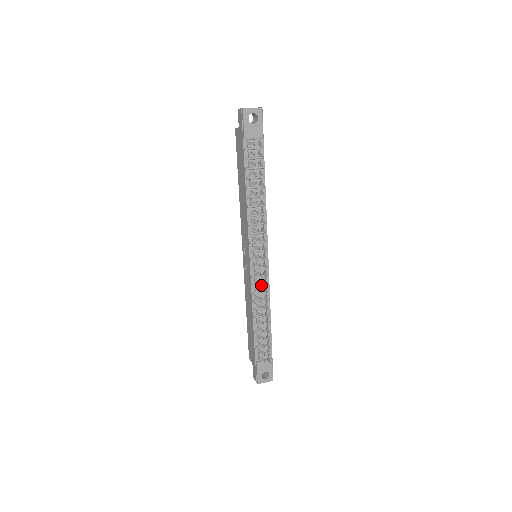
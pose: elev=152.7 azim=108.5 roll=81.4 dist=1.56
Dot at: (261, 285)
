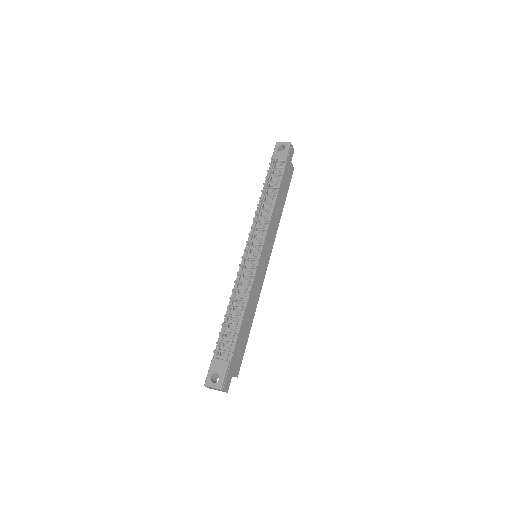
Dot at: (239, 265)
